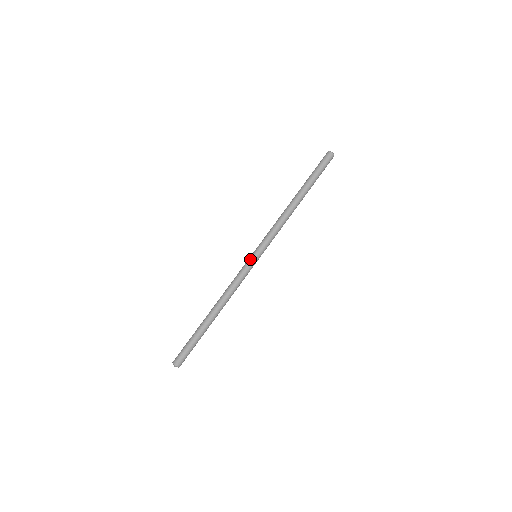
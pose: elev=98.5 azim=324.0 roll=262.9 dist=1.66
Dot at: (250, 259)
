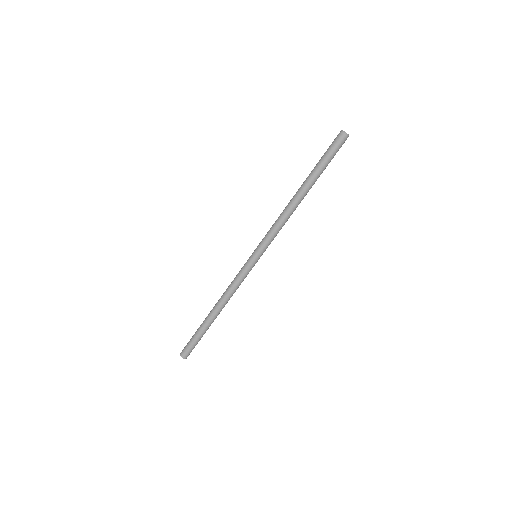
Dot at: (248, 259)
